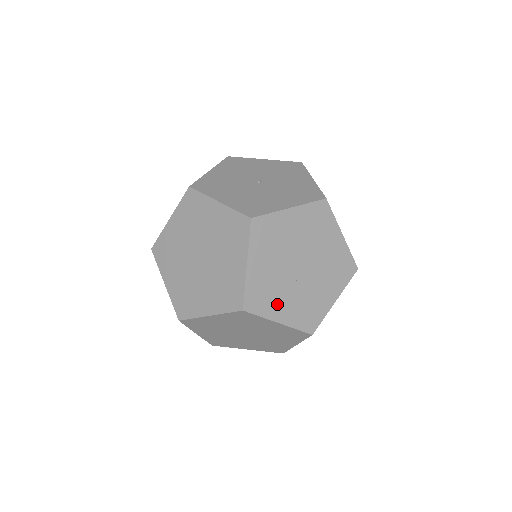
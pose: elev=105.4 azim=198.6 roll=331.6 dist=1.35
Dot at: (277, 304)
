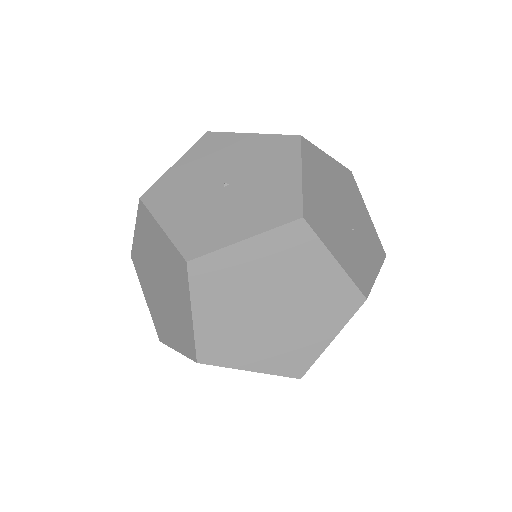
Dot at: (365, 264)
